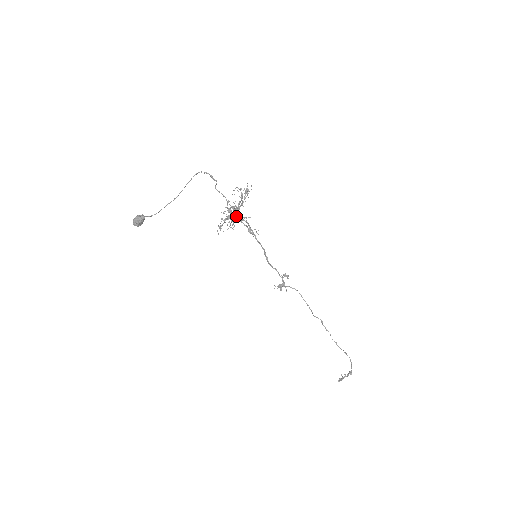
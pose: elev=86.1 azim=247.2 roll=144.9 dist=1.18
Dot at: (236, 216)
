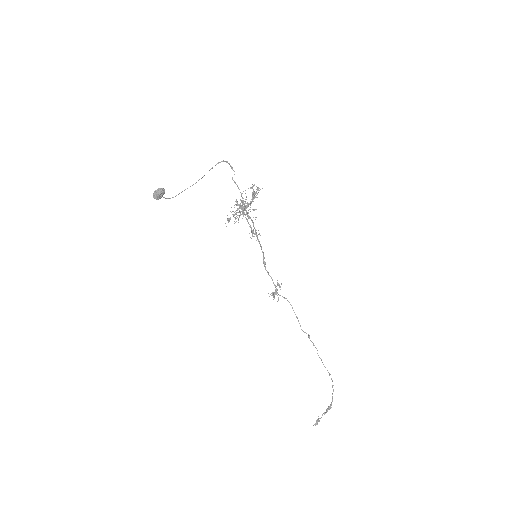
Dot at: (245, 210)
